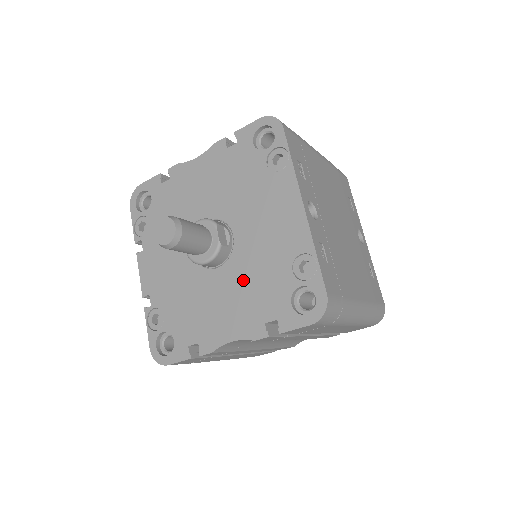
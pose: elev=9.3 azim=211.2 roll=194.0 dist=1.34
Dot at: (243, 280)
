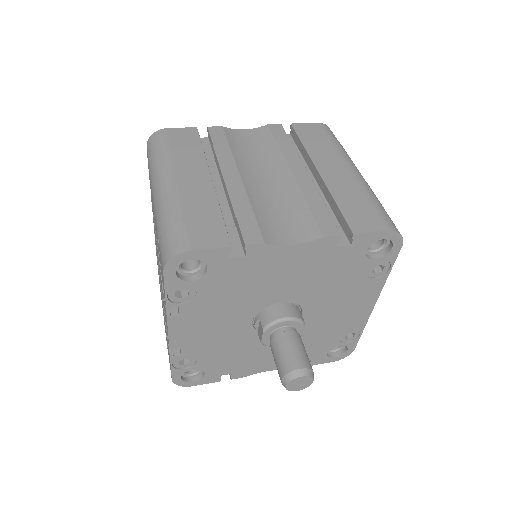
Dot at: occluded
